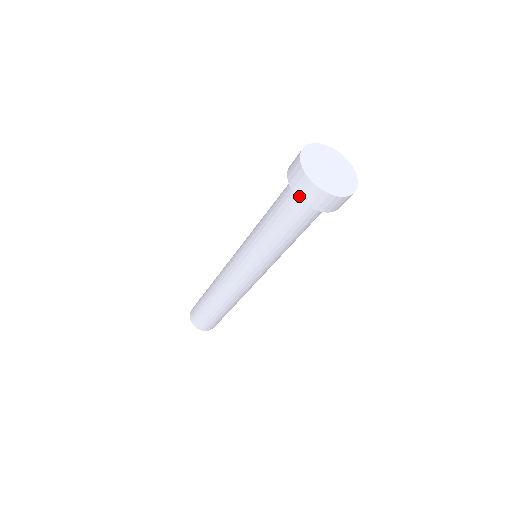
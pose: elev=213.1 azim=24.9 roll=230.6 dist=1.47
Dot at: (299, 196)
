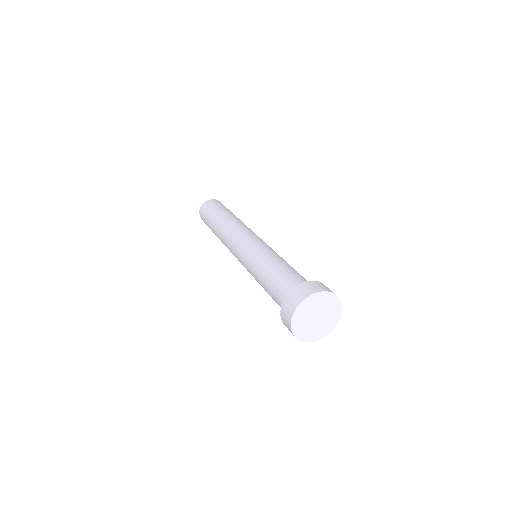
Dot at: occluded
